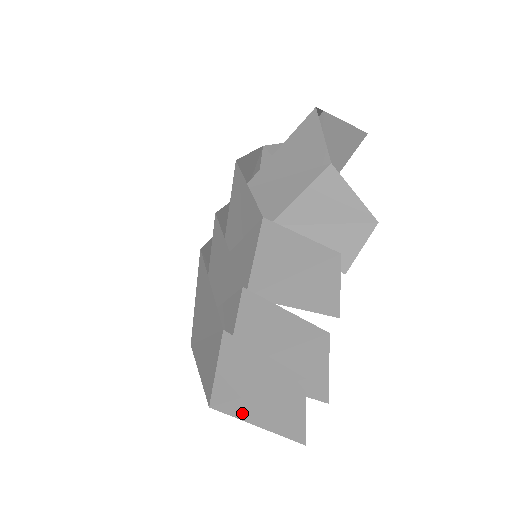
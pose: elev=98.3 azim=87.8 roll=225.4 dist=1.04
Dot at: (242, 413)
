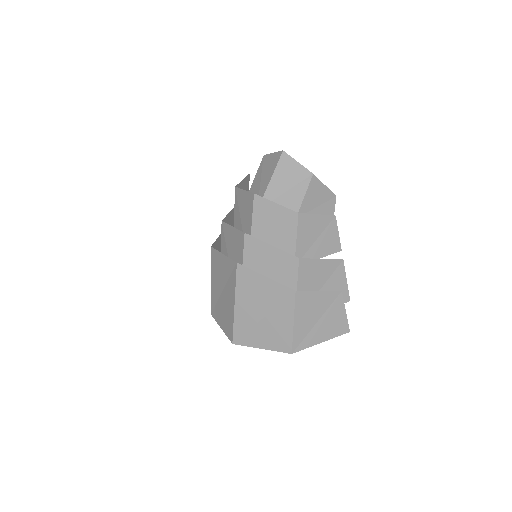
Dot at: (313, 341)
